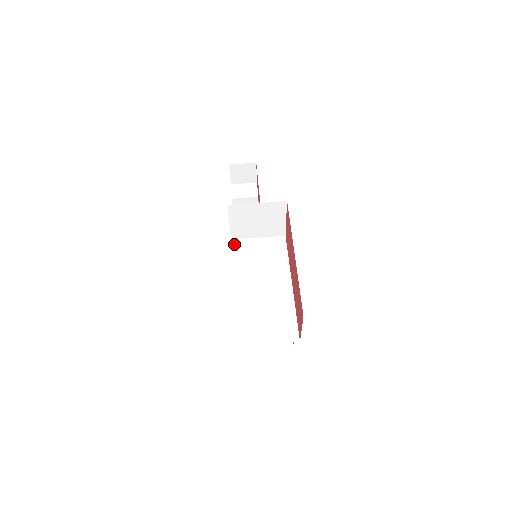
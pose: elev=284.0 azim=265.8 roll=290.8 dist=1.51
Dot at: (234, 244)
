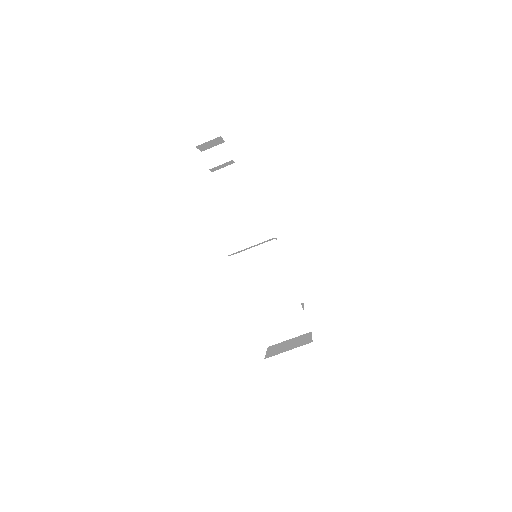
Dot at: (236, 259)
